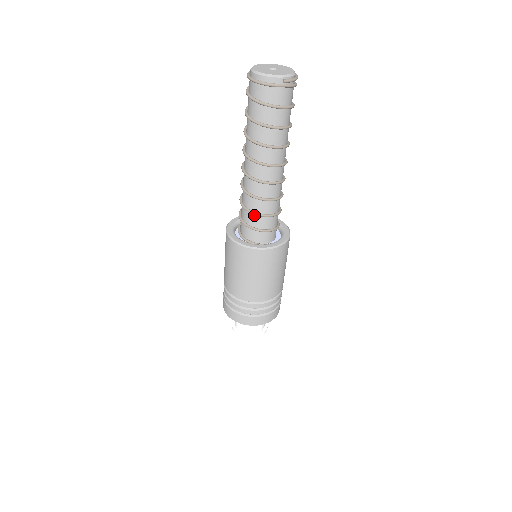
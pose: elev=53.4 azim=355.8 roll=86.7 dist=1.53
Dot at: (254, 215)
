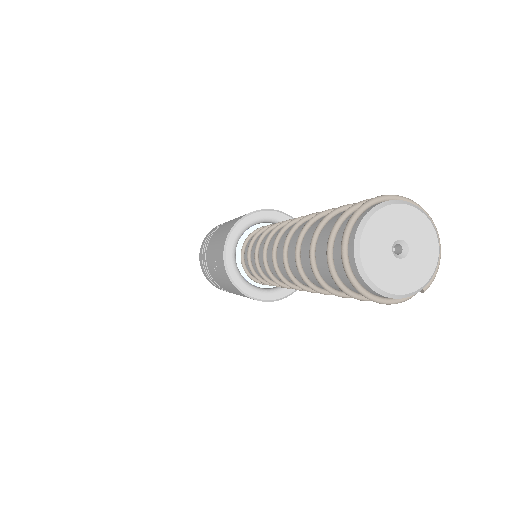
Dot at: occluded
